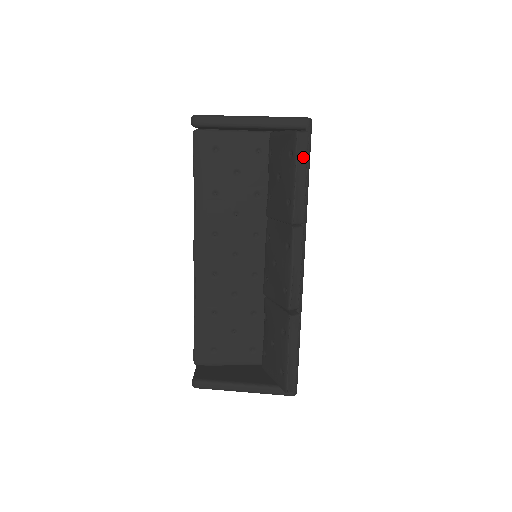
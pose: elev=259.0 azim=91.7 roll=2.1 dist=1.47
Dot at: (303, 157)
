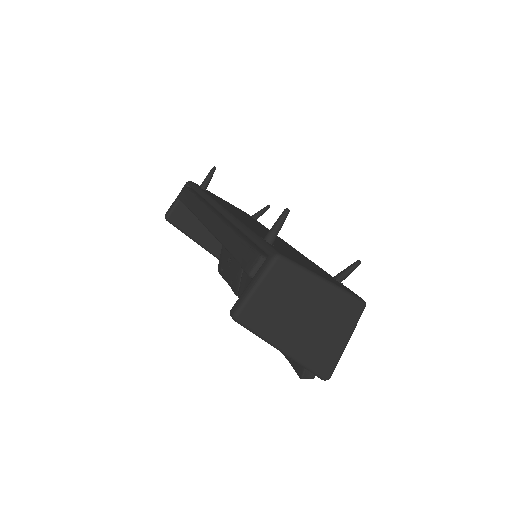
Dot at: occluded
